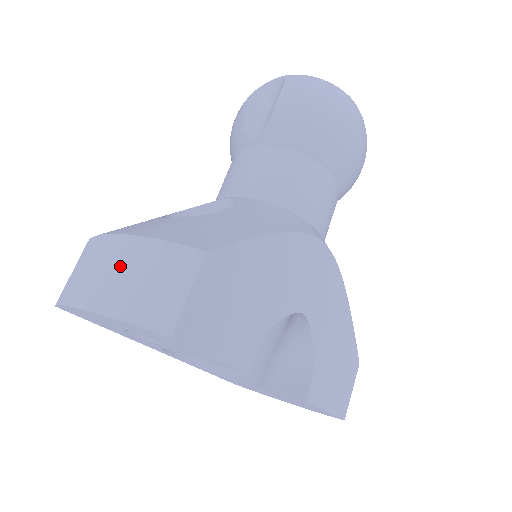
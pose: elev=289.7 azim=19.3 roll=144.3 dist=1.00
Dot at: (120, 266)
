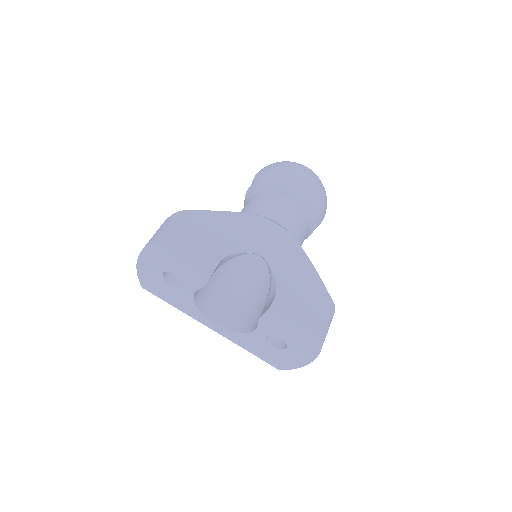
Dot at: occluded
